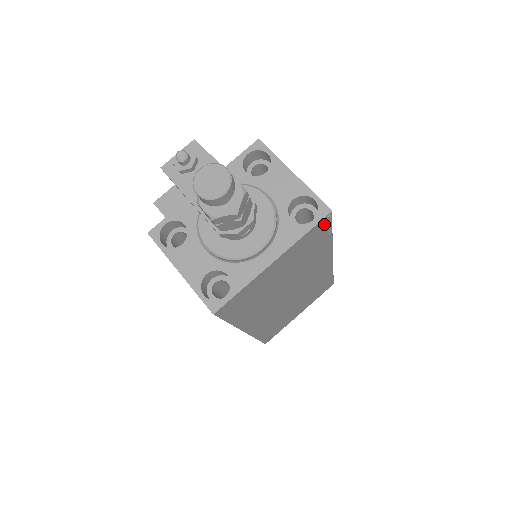
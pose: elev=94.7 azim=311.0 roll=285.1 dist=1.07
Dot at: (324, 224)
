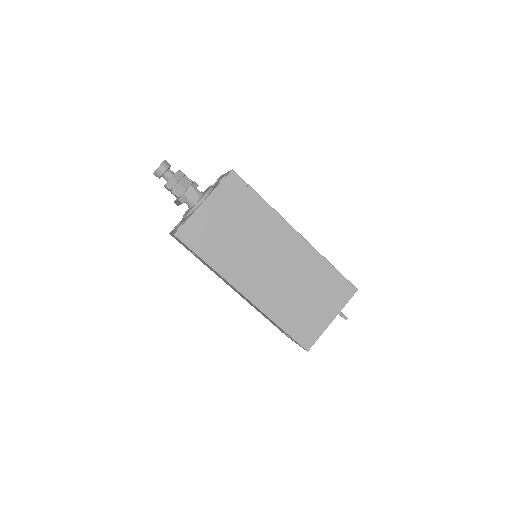
Dot at: (236, 181)
